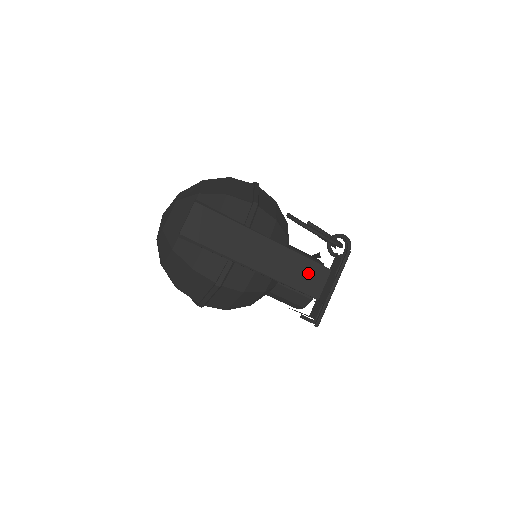
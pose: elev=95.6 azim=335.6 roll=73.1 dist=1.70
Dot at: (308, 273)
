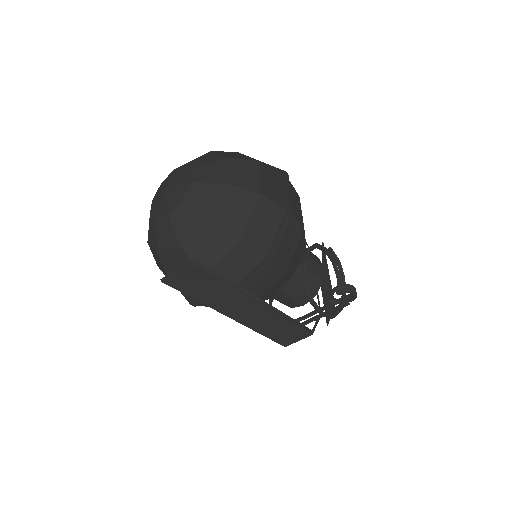
Dot at: (287, 332)
